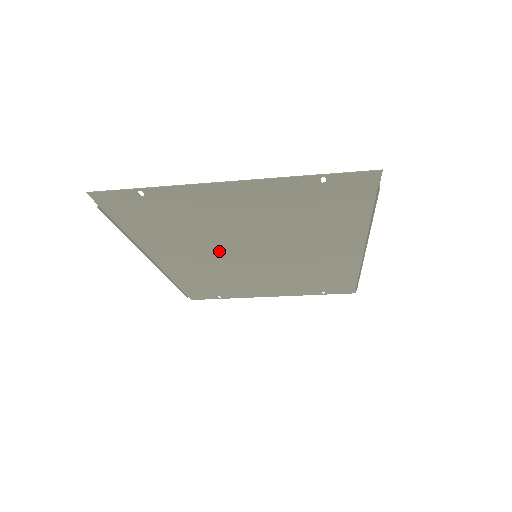
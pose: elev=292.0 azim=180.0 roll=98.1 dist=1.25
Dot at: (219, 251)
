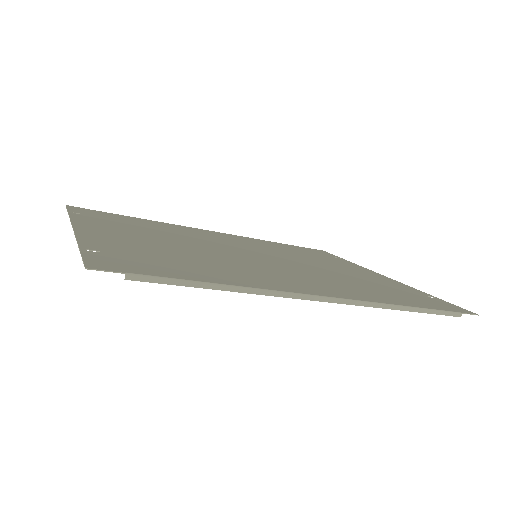
Dot at: (222, 244)
